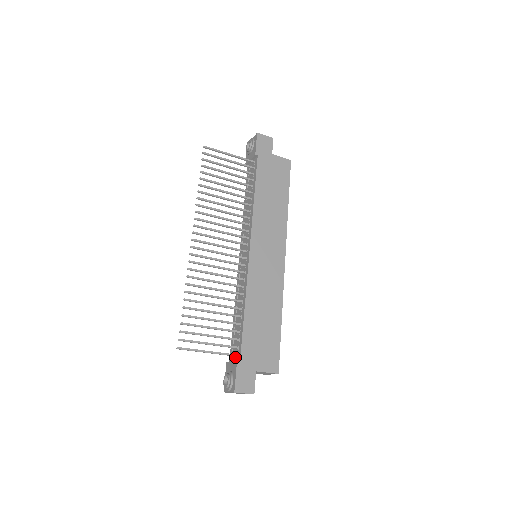
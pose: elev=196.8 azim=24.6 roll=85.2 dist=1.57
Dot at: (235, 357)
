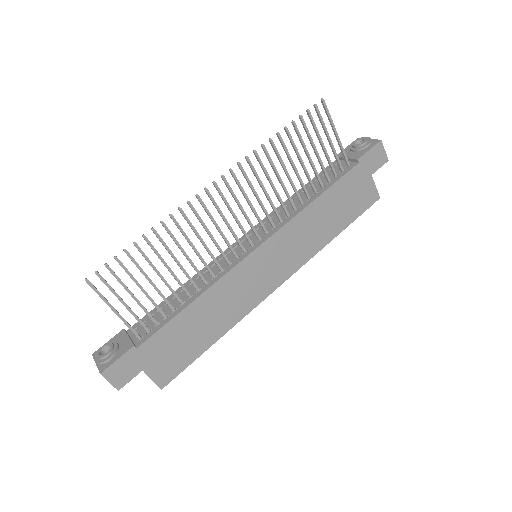
Dot at: occluded
